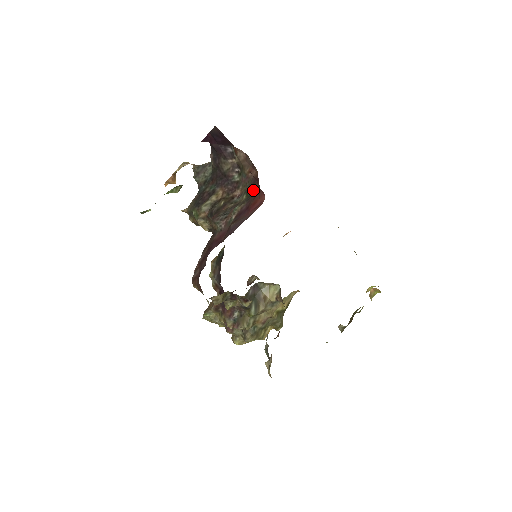
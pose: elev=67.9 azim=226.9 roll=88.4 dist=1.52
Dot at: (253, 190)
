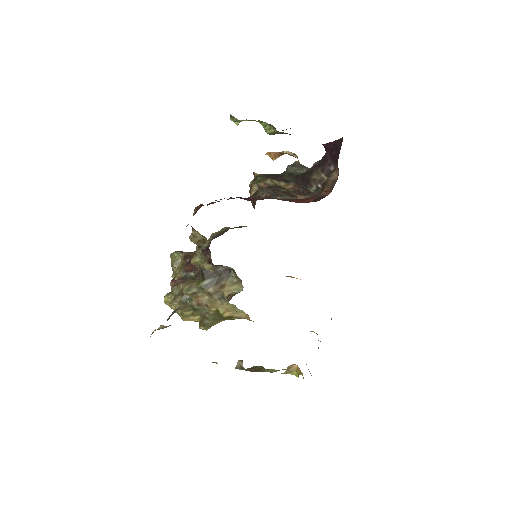
Dot at: occluded
